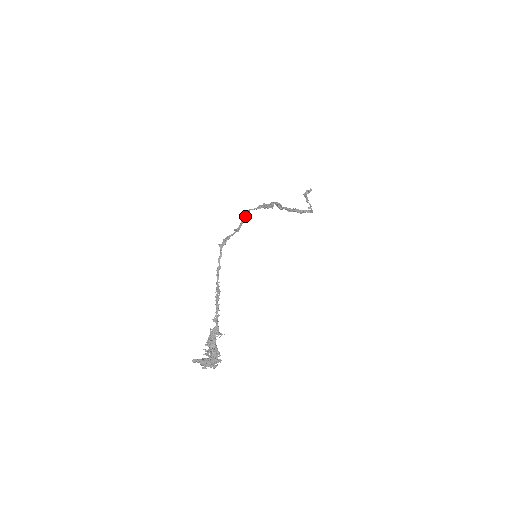
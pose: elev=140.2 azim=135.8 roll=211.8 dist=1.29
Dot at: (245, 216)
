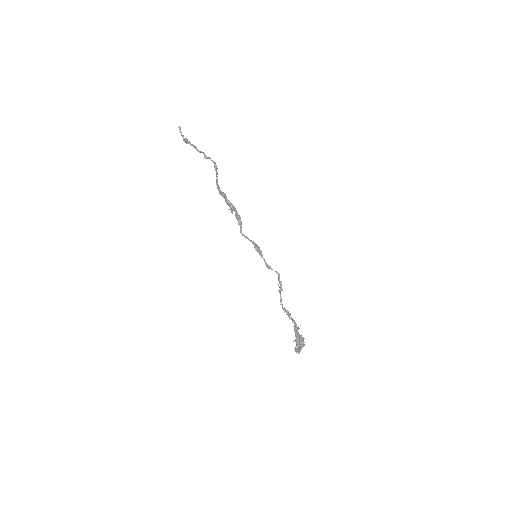
Dot at: (259, 249)
